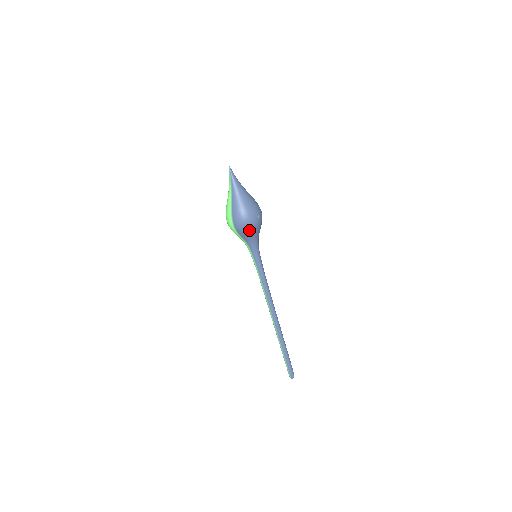
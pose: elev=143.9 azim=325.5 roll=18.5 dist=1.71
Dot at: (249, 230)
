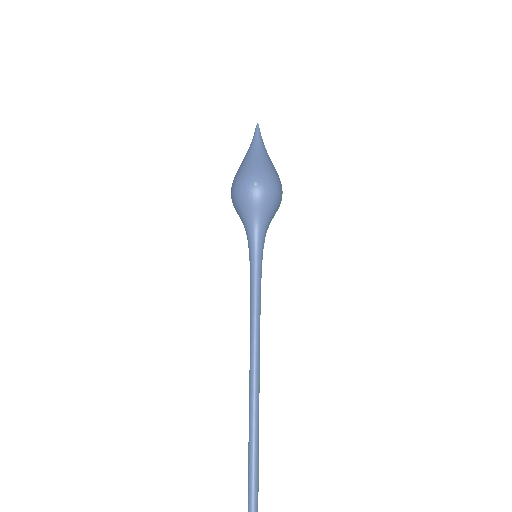
Dot at: (240, 200)
